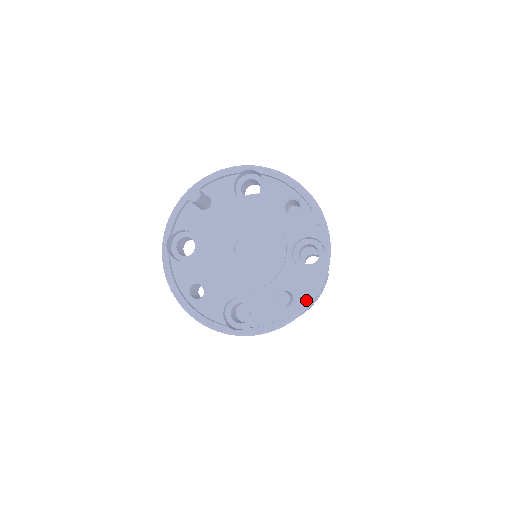
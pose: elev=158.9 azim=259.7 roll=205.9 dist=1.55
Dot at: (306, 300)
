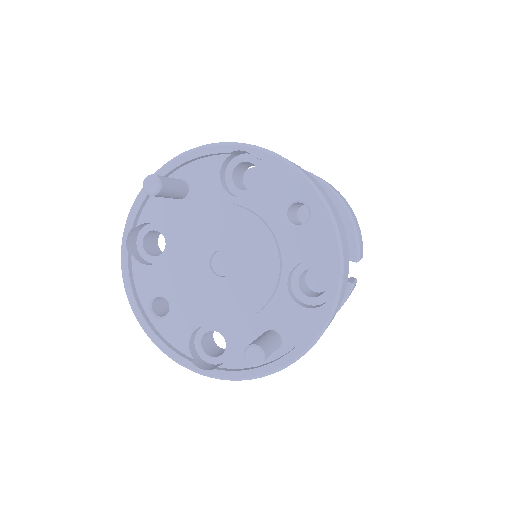
Dot at: (296, 350)
